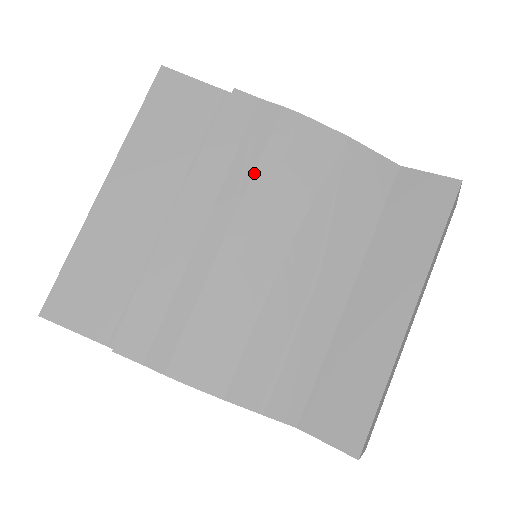
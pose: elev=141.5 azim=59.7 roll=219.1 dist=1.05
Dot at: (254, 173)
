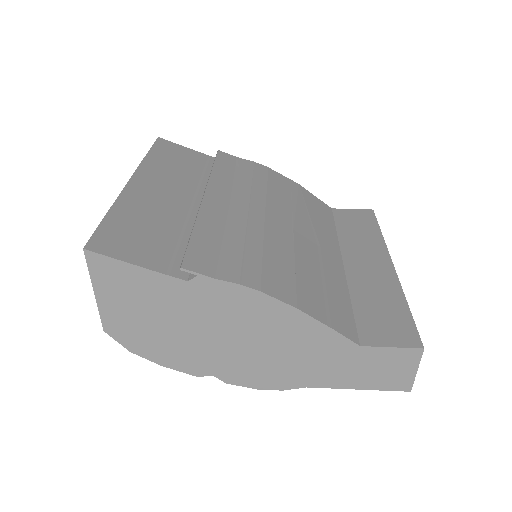
Dot at: (252, 184)
